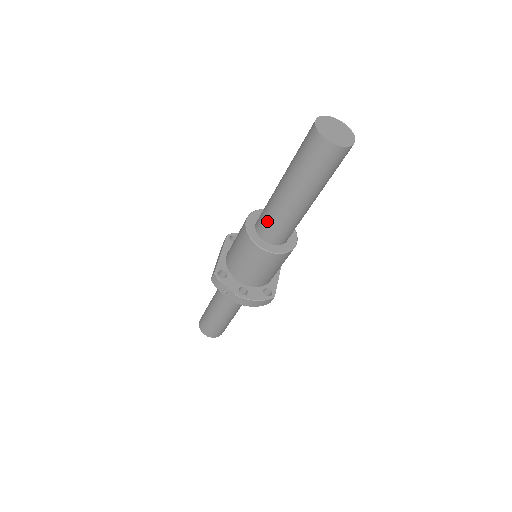
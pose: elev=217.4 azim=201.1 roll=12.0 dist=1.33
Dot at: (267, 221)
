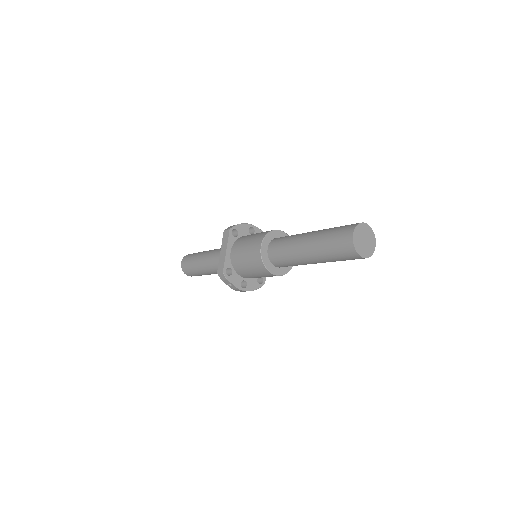
Dot at: (282, 259)
